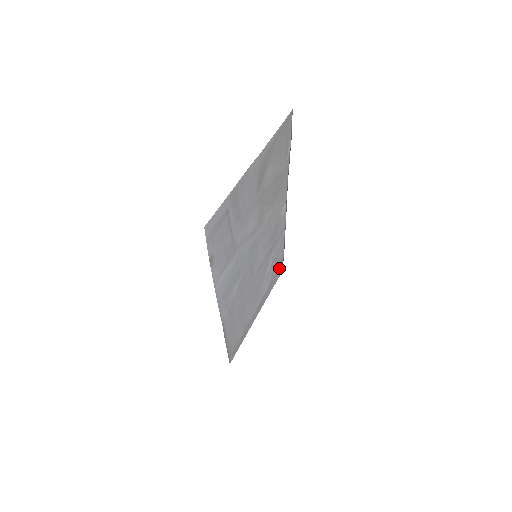
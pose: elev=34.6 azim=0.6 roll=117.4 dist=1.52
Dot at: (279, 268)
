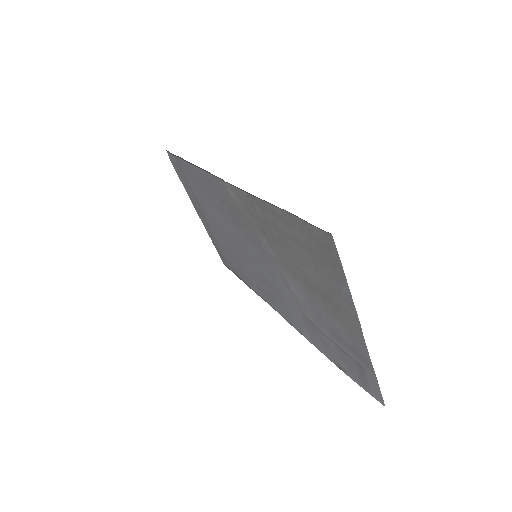
Dot at: (178, 166)
